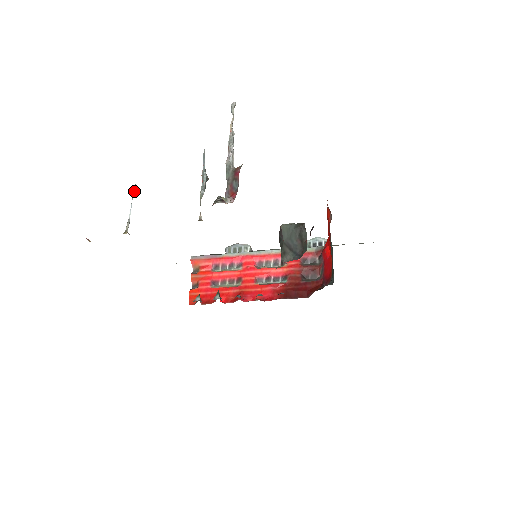
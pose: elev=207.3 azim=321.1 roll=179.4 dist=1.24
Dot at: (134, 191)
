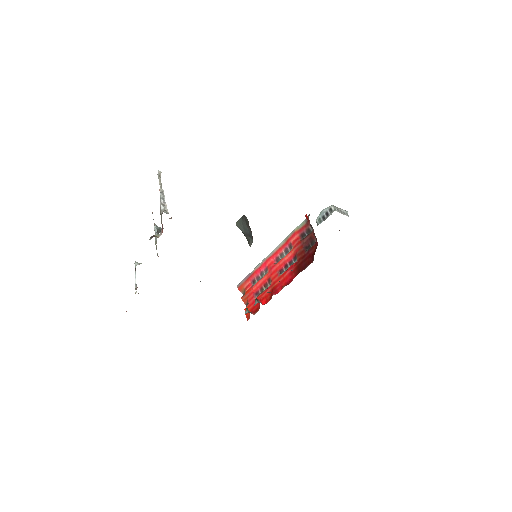
Dot at: (135, 266)
